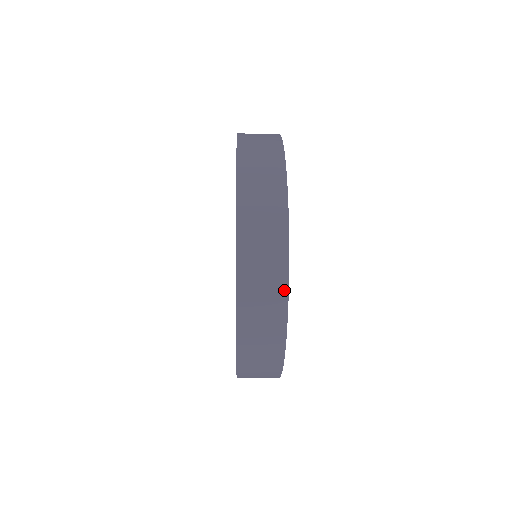
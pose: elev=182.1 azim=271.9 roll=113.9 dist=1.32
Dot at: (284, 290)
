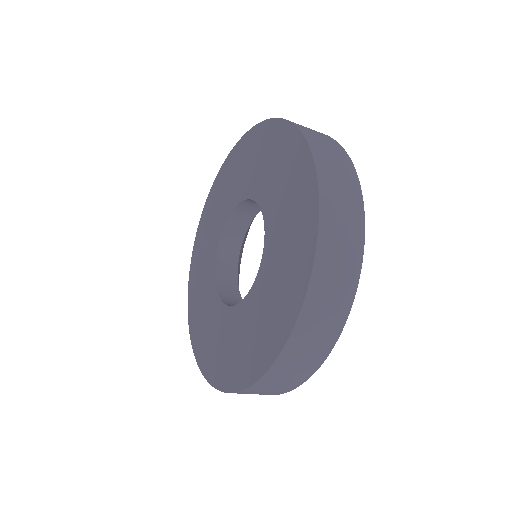
Dot at: (341, 323)
